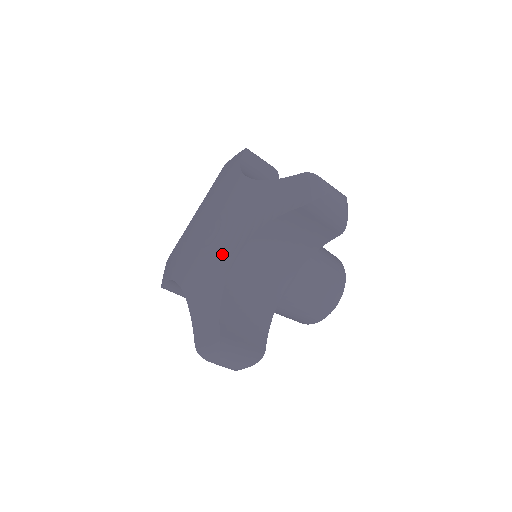
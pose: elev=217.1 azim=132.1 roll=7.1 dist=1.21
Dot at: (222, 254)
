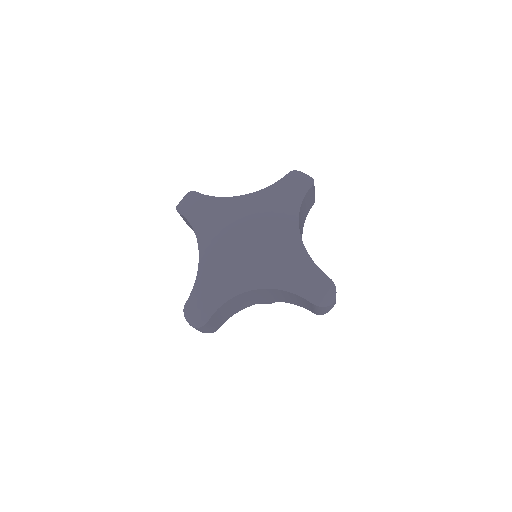
Dot at: (284, 239)
